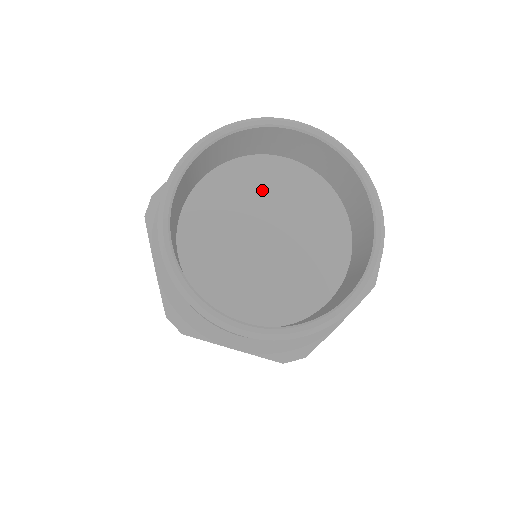
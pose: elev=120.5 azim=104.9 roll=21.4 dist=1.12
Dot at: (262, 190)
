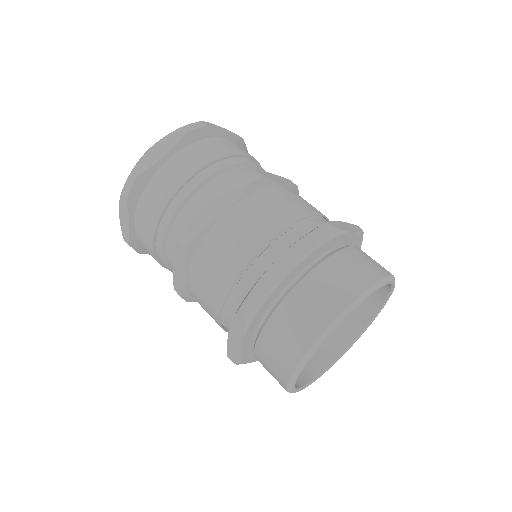
Dot at: occluded
